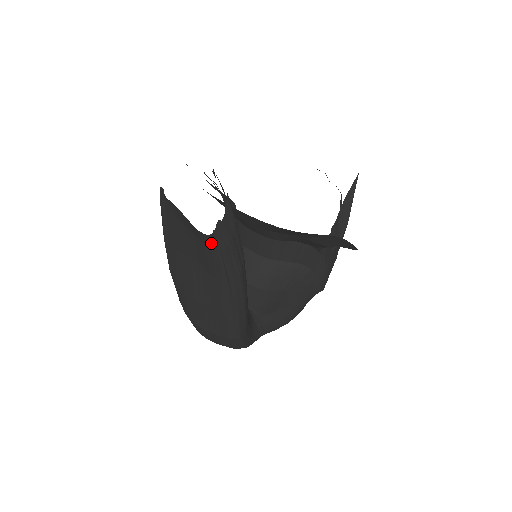
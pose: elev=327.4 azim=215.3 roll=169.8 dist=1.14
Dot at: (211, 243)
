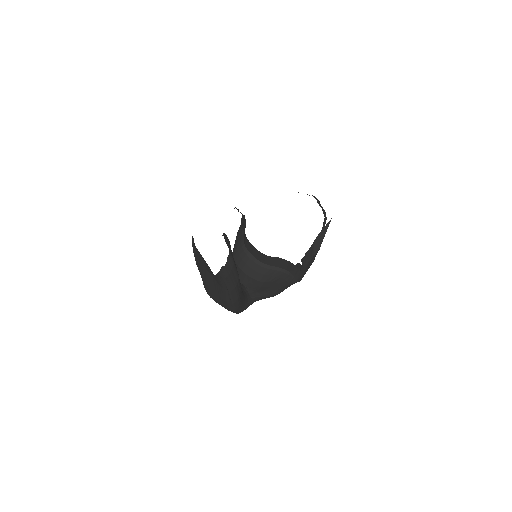
Dot at: (217, 276)
